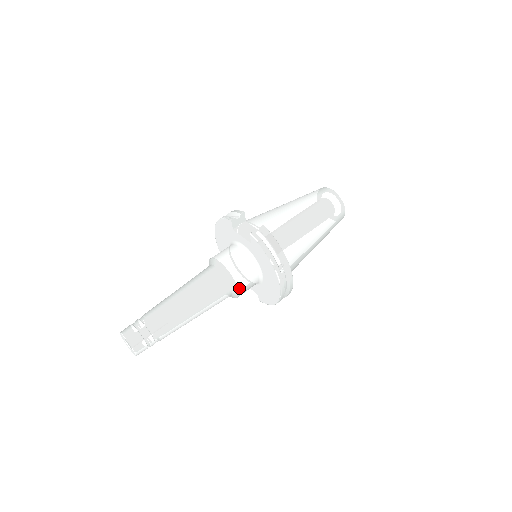
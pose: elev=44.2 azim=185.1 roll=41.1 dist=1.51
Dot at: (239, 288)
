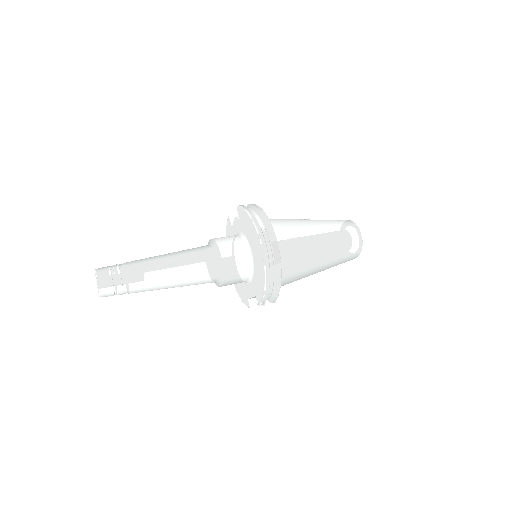
Dot at: (222, 255)
